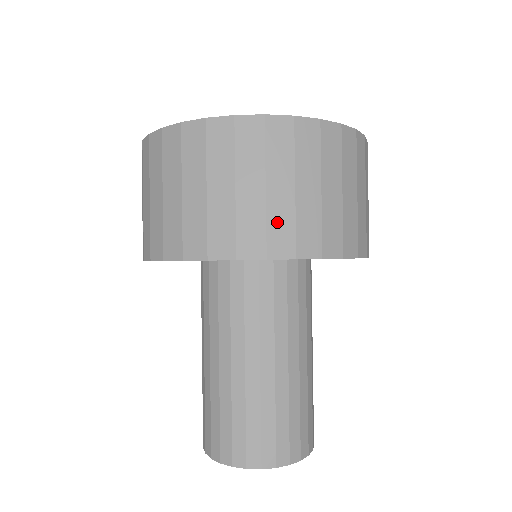
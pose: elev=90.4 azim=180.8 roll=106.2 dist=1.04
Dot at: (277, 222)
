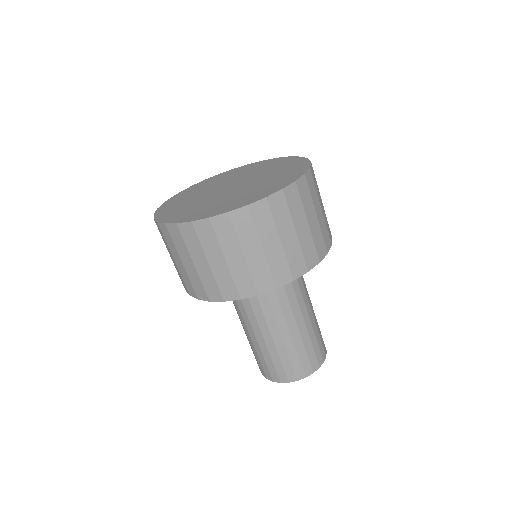
Dot at: (222, 281)
